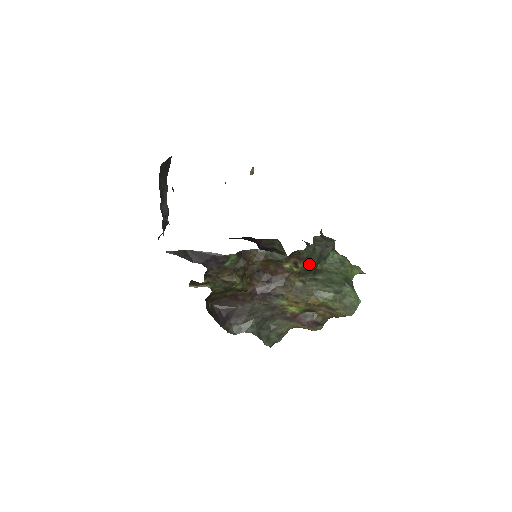
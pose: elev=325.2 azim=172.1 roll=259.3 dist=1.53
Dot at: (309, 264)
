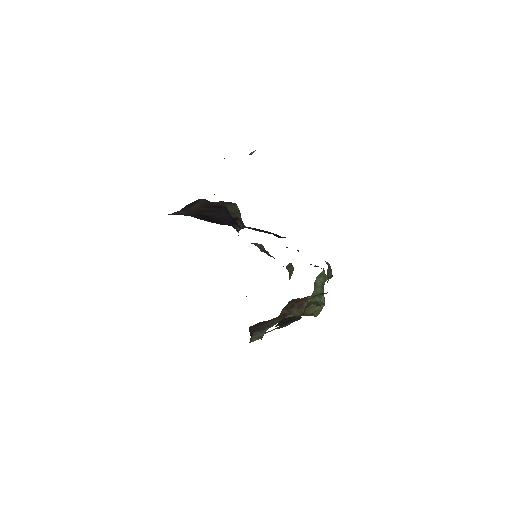
Dot at: occluded
